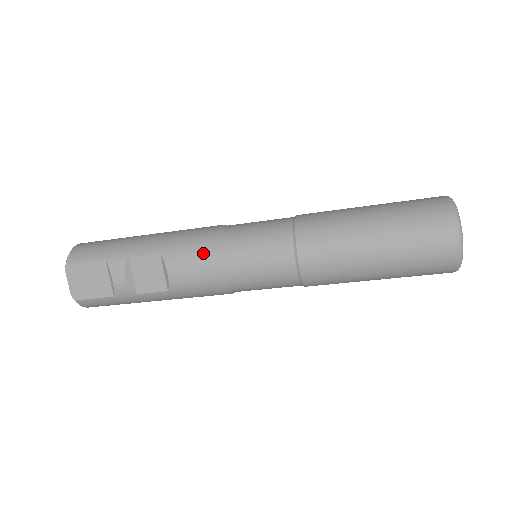
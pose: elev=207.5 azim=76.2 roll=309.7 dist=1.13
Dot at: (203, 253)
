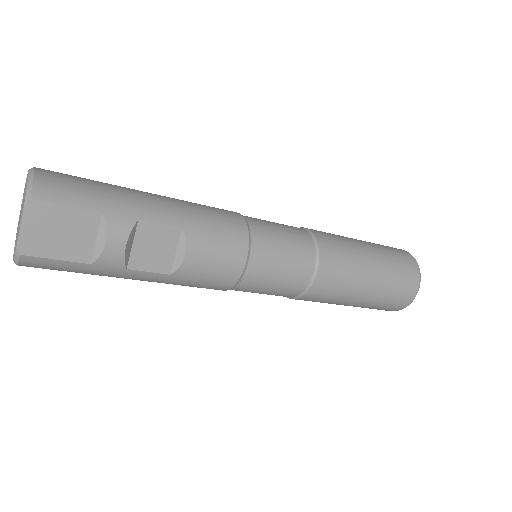
Dot at: (233, 243)
